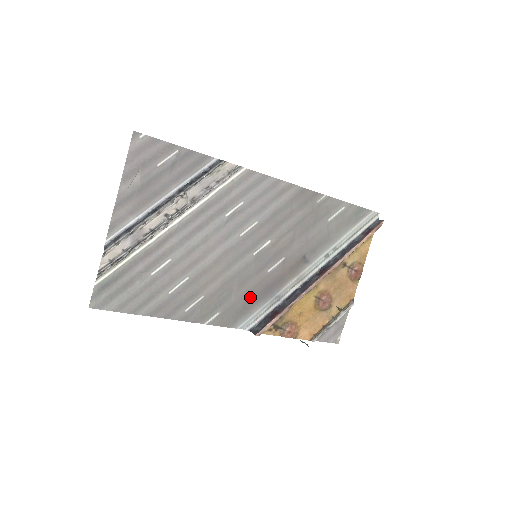
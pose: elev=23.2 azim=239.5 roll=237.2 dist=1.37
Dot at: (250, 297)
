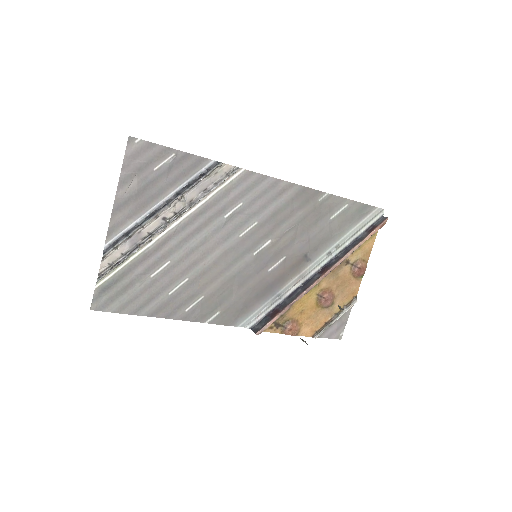
Dot at: (251, 296)
